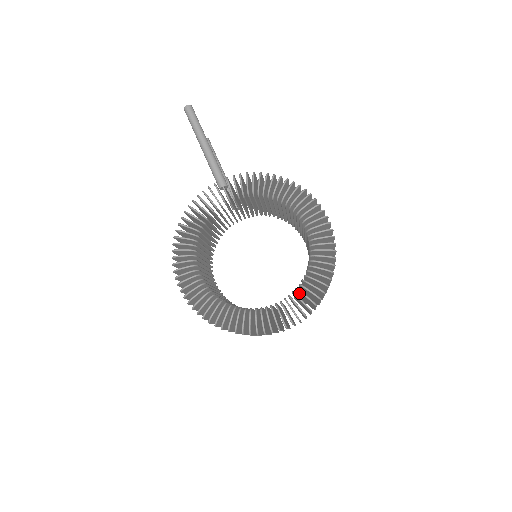
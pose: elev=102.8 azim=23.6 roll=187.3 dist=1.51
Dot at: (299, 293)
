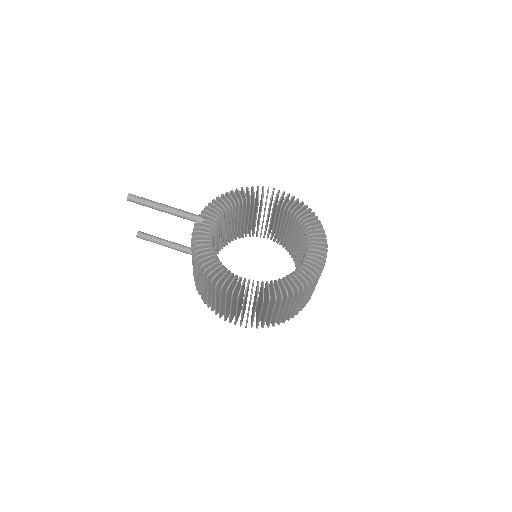
Dot at: occluded
